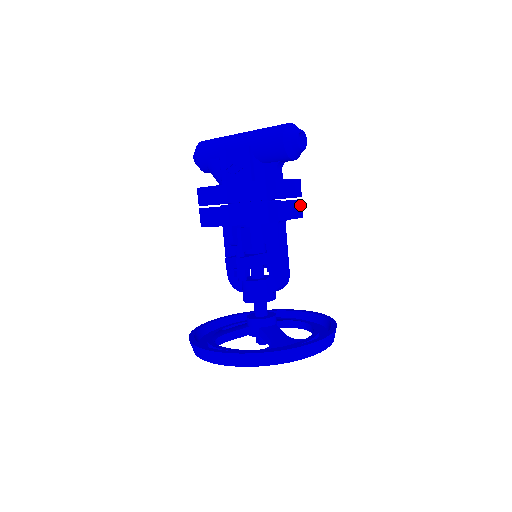
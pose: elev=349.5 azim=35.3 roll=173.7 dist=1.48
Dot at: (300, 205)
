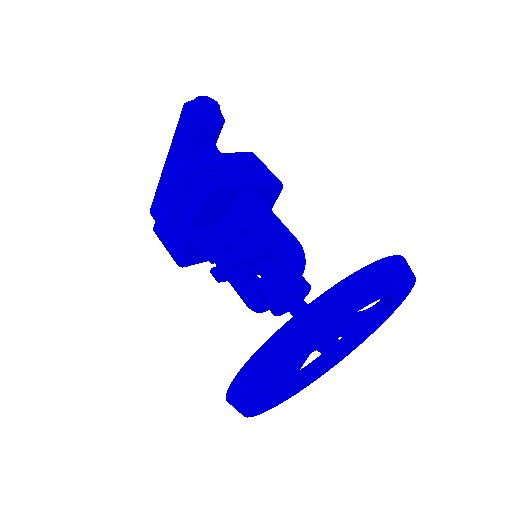
Dot at: (266, 172)
